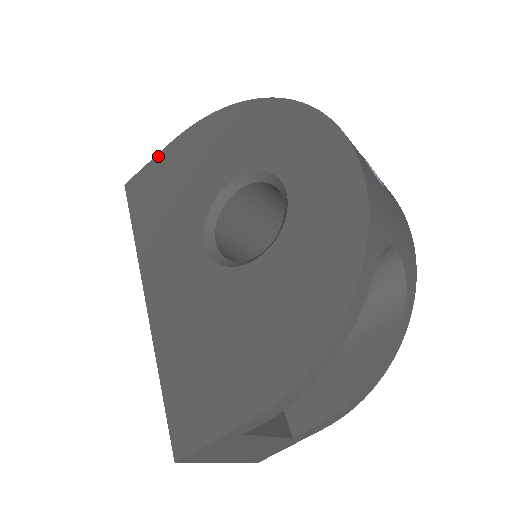
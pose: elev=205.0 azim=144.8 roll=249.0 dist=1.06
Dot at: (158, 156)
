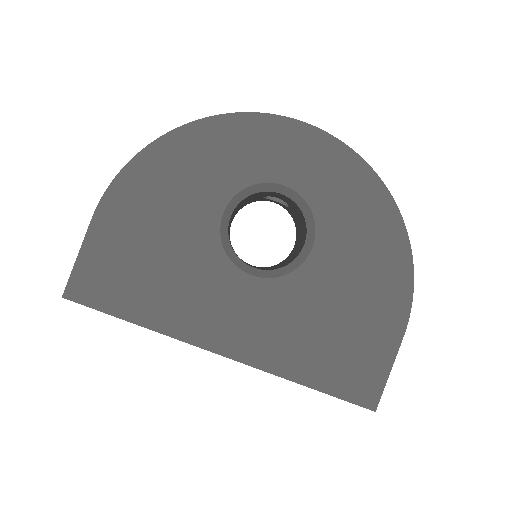
Dot at: (87, 242)
